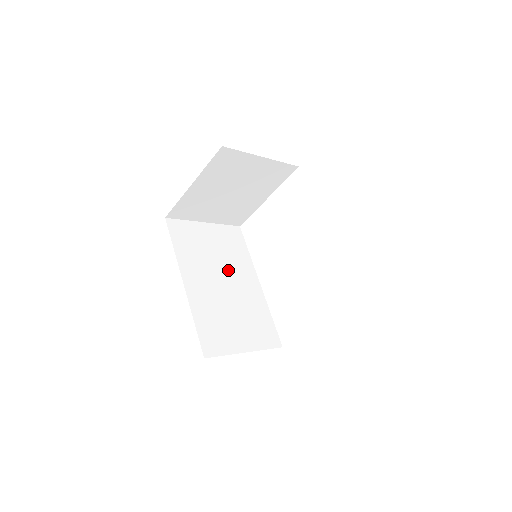
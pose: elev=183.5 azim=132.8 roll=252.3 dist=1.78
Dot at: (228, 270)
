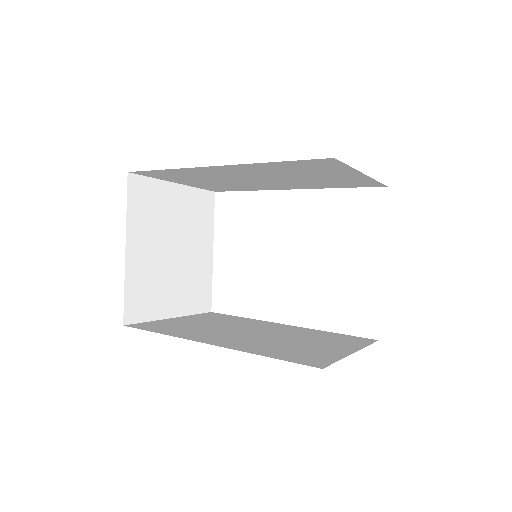
Dot at: (242, 328)
